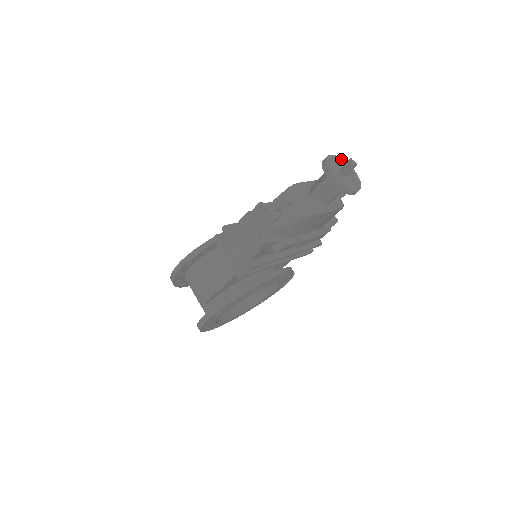
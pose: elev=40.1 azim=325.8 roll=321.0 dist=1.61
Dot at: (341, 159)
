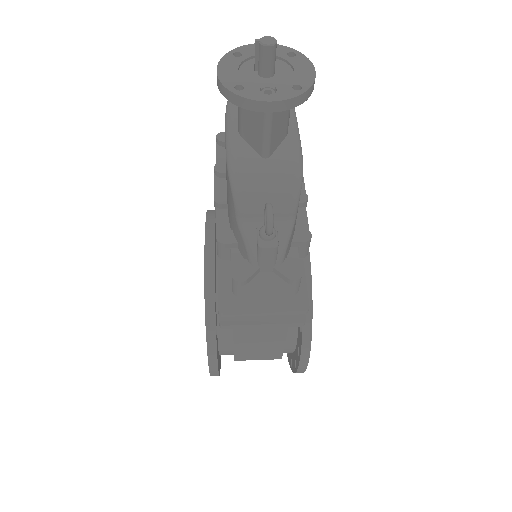
Dot at: (230, 54)
